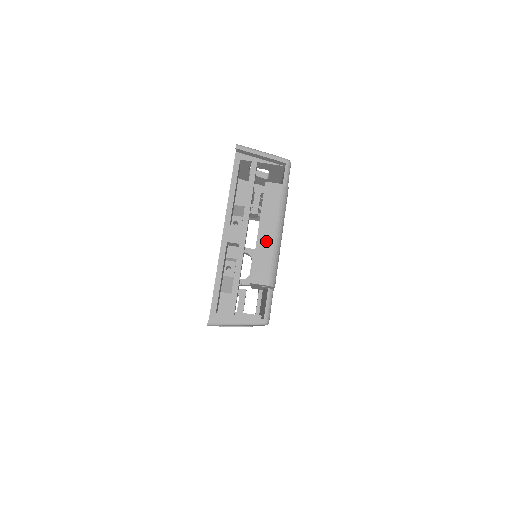
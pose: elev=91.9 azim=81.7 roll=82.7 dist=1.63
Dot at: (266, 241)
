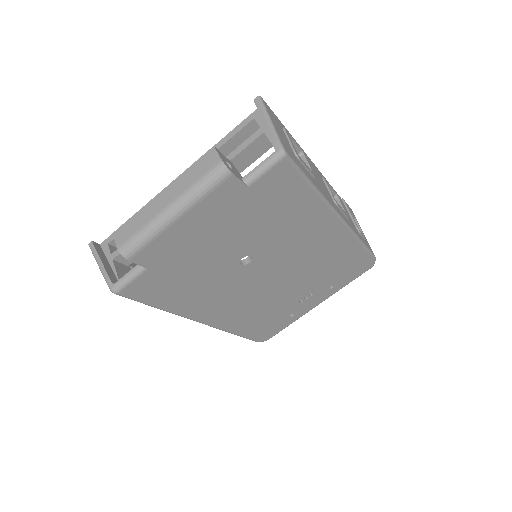
Dot at: (156, 207)
